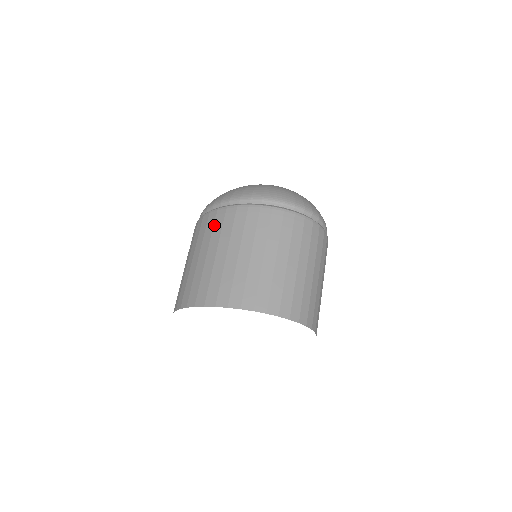
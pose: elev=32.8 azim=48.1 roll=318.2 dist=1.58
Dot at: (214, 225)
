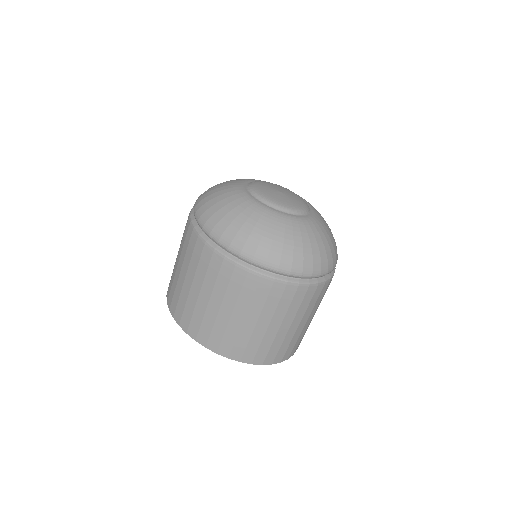
Dot at: (230, 282)
